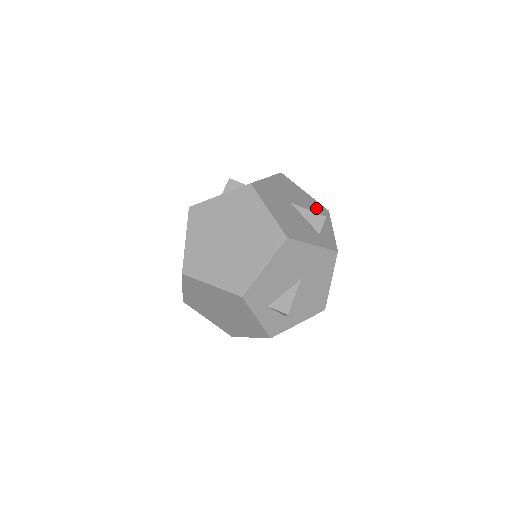
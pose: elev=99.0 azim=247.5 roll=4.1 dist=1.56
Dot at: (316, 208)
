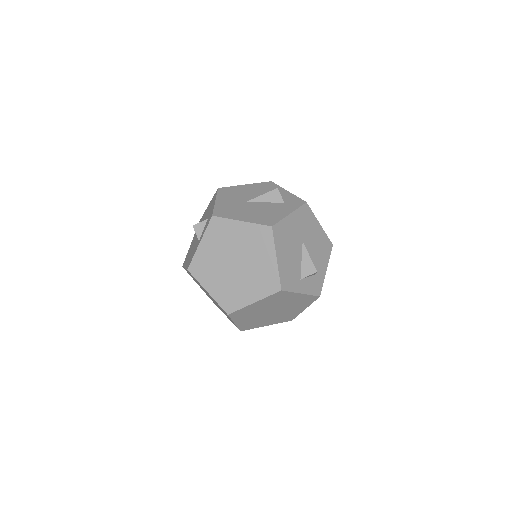
Dot at: (263, 188)
